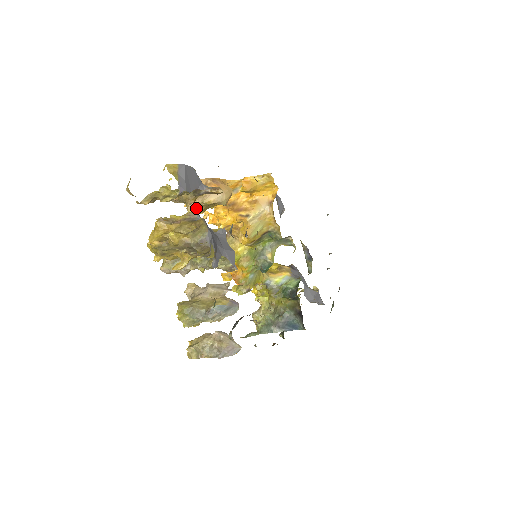
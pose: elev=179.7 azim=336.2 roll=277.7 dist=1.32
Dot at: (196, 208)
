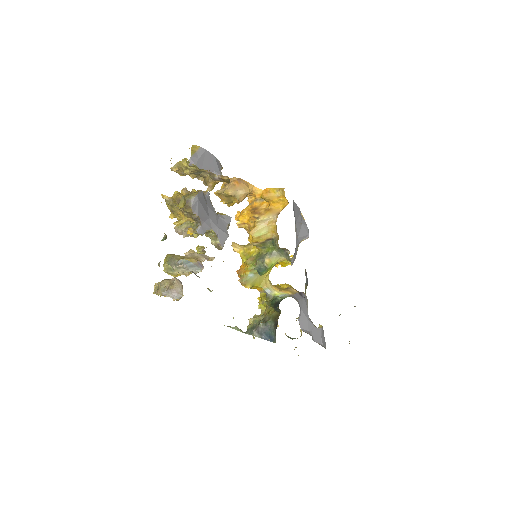
Dot at: (221, 197)
